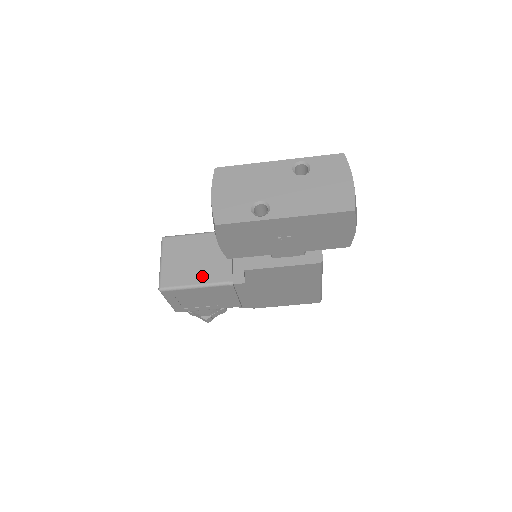
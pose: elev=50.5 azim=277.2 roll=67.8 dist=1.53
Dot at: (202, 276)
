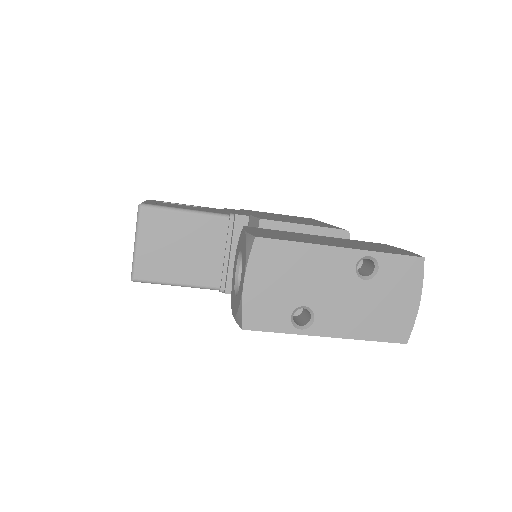
Dot at: (188, 274)
